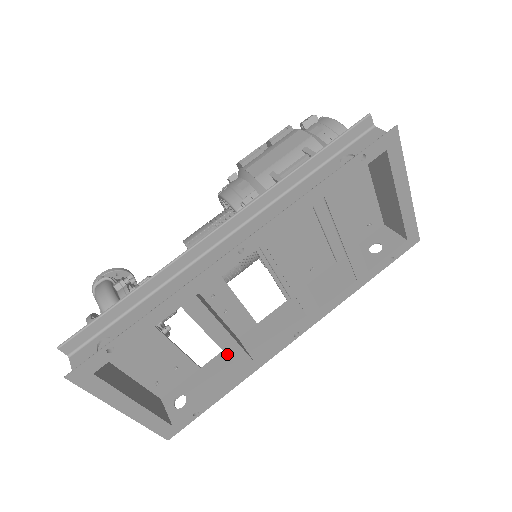
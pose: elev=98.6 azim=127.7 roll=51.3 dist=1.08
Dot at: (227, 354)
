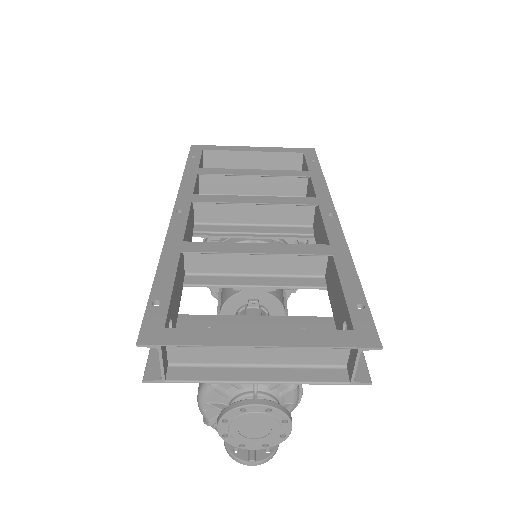
Dot at: (288, 254)
